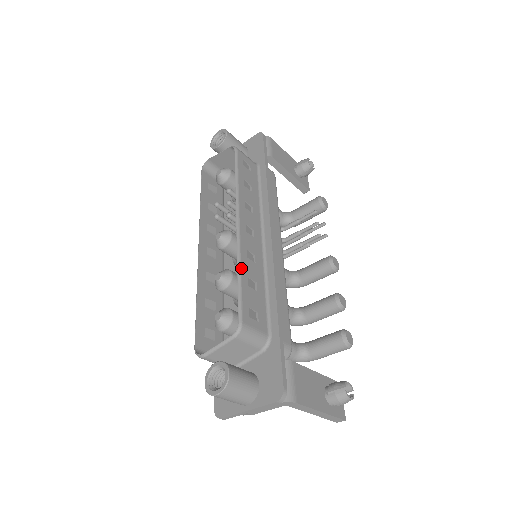
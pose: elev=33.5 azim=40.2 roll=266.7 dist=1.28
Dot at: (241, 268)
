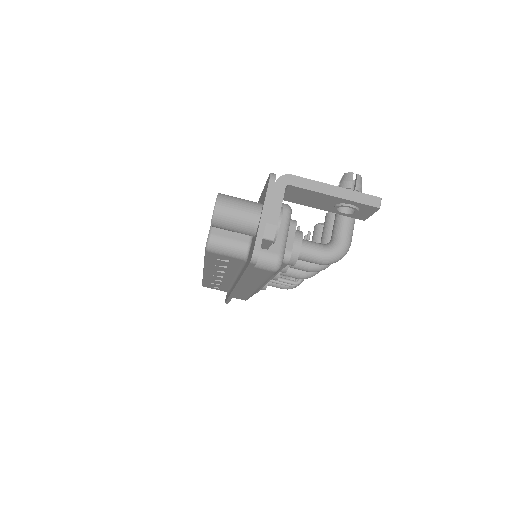
Dot at: occluded
